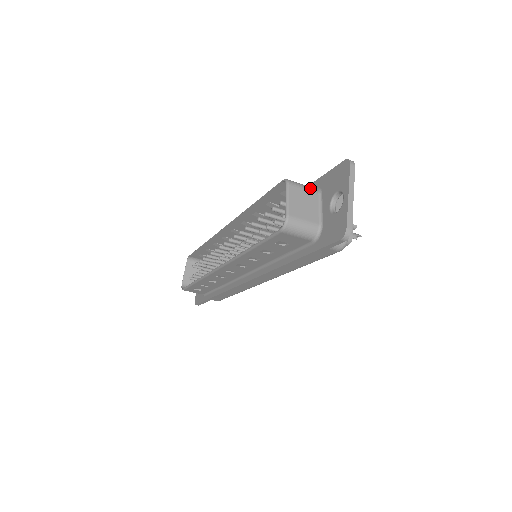
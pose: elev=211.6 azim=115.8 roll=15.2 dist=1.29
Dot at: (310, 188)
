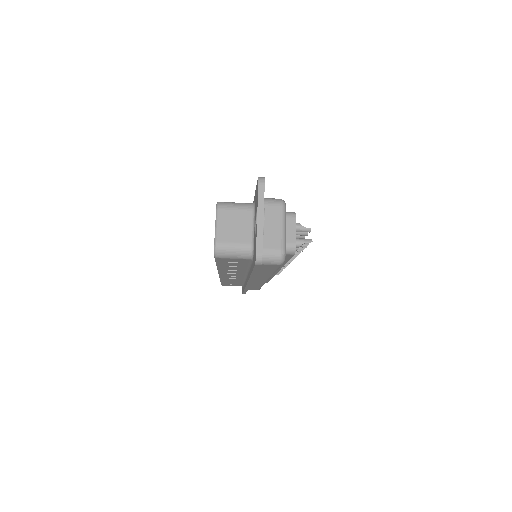
Dot at: (243, 206)
